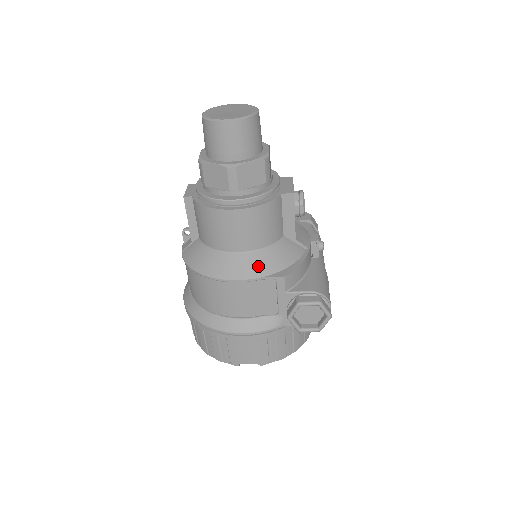
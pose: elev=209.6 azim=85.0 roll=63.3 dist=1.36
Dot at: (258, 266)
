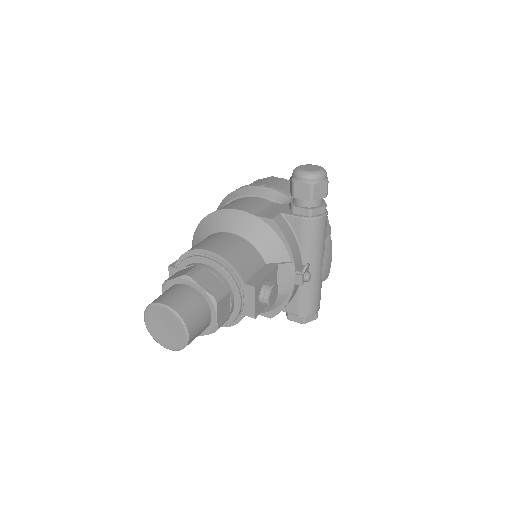
Dot at: occluded
